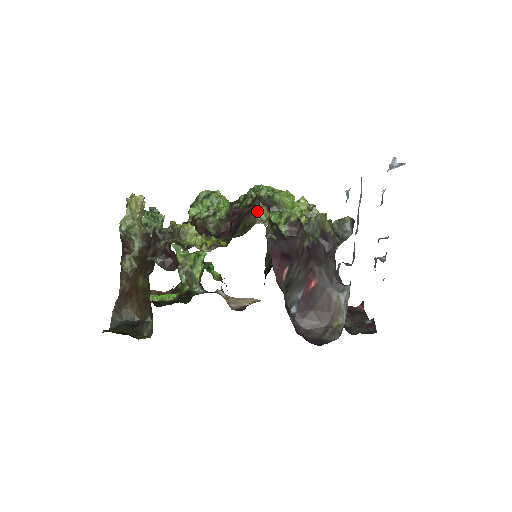
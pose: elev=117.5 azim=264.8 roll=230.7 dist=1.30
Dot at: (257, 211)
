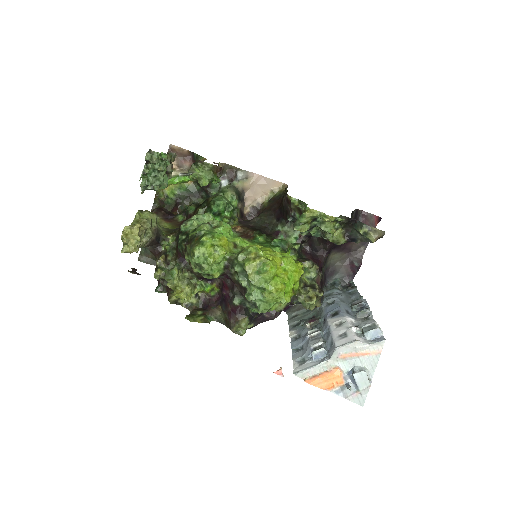
Dot at: (235, 330)
